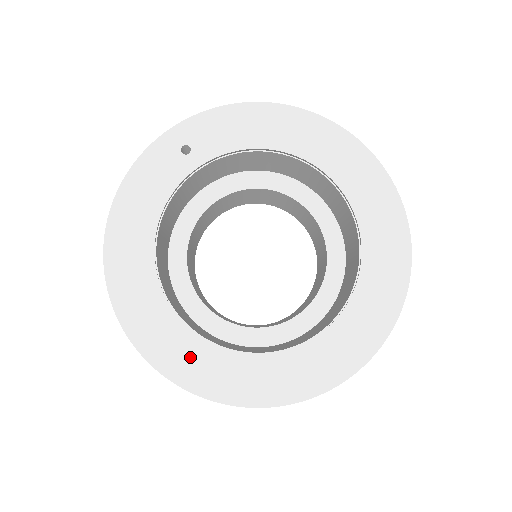
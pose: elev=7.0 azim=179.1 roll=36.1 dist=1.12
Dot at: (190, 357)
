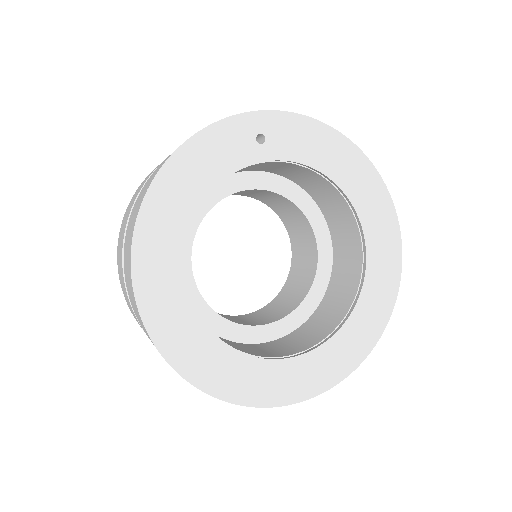
Dot at: (185, 335)
